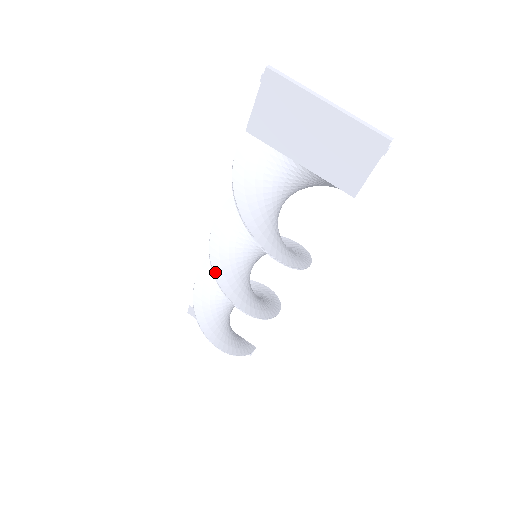
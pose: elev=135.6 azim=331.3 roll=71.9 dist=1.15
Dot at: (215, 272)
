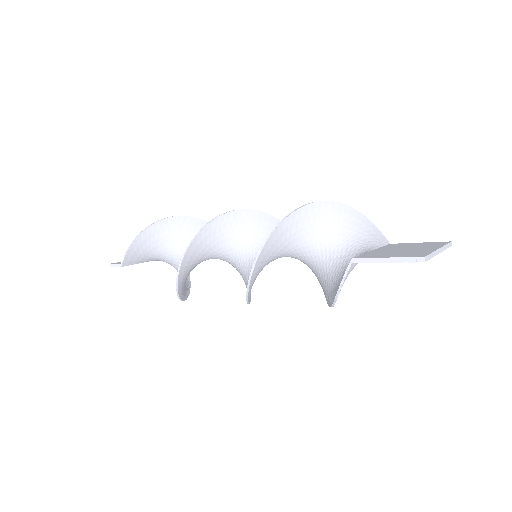
Dot at: occluded
